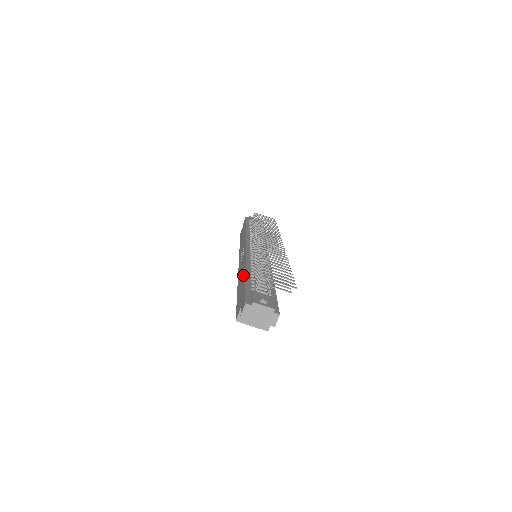
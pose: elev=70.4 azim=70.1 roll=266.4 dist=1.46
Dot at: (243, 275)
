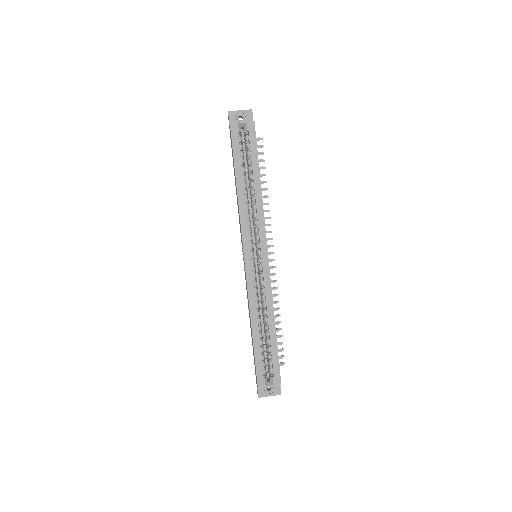
Dot at: (235, 183)
